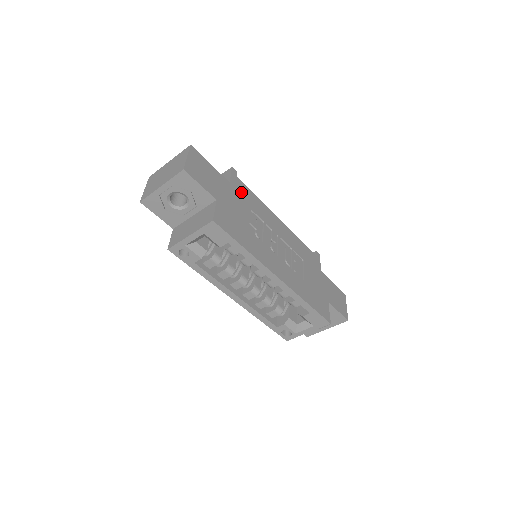
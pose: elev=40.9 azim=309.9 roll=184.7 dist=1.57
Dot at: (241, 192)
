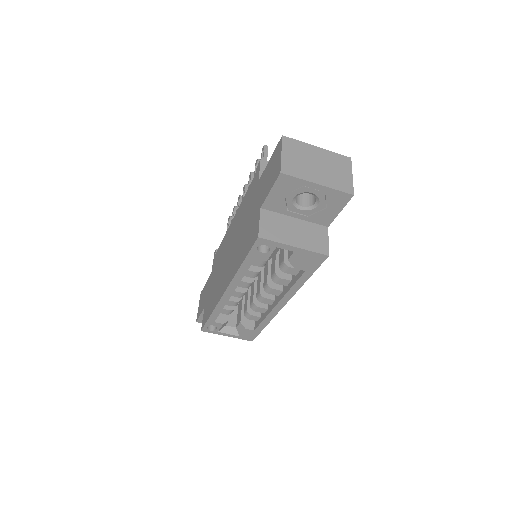
Dot at: occluded
